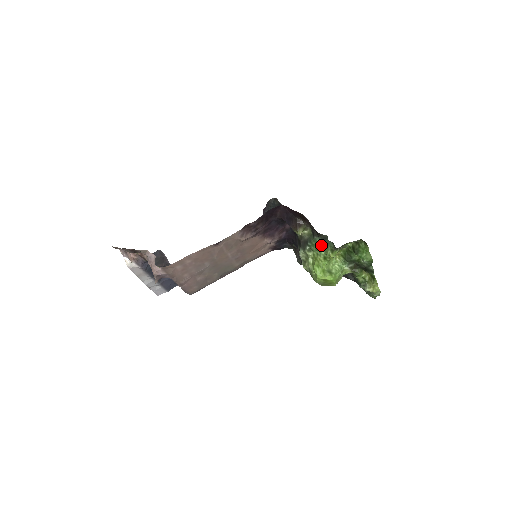
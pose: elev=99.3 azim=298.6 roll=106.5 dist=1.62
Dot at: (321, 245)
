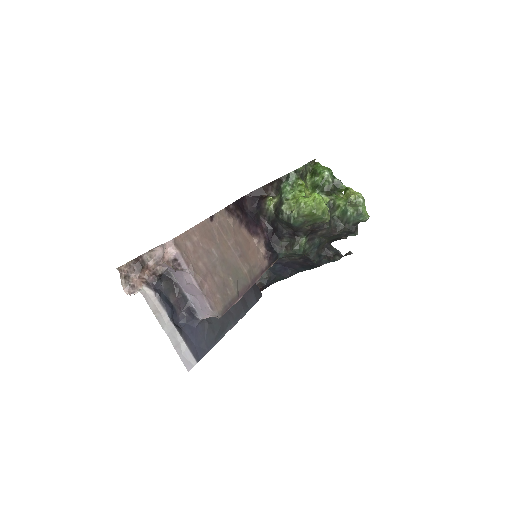
Dot at: (289, 185)
